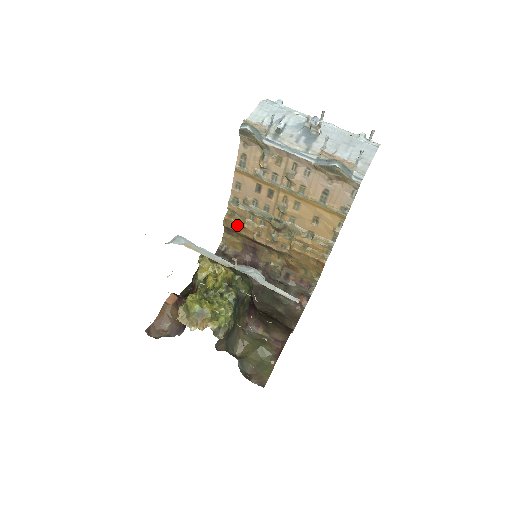
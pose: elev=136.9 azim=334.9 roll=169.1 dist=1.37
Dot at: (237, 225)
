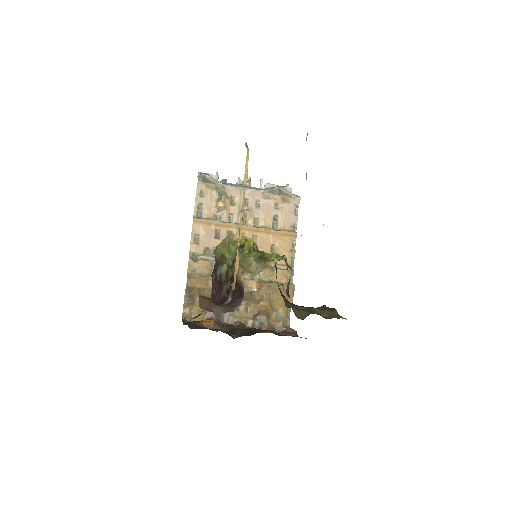
Dot at: (202, 280)
